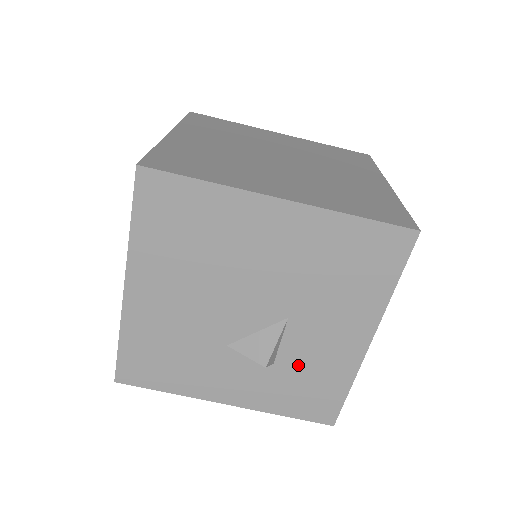
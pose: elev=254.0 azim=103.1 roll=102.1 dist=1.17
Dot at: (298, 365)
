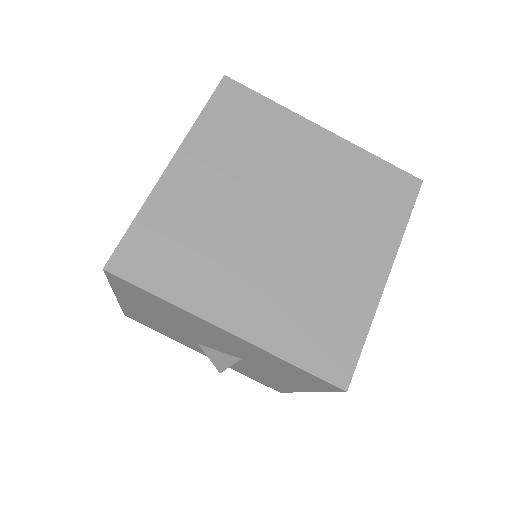
Dot at: (251, 371)
